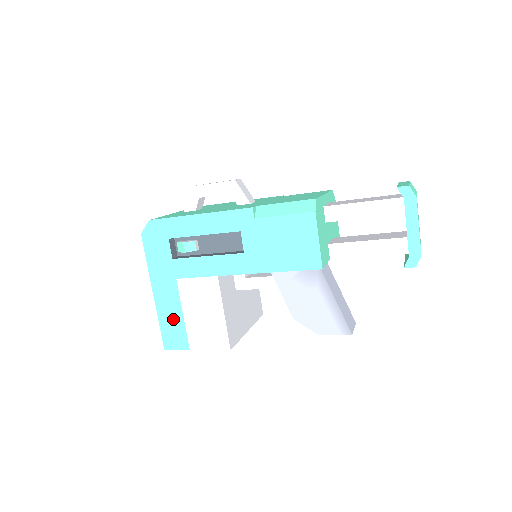
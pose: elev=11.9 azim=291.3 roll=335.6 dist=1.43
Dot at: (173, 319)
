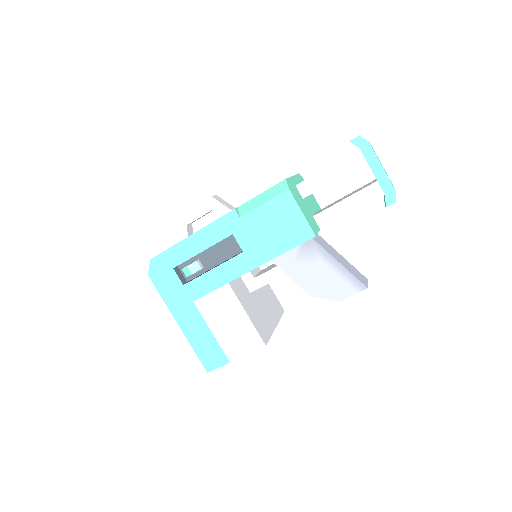
Dot at: (204, 340)
